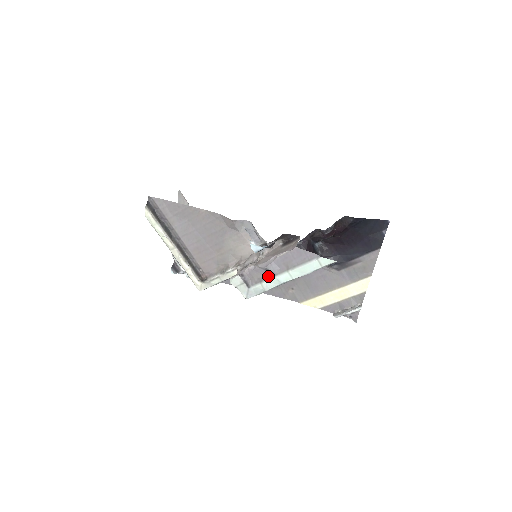
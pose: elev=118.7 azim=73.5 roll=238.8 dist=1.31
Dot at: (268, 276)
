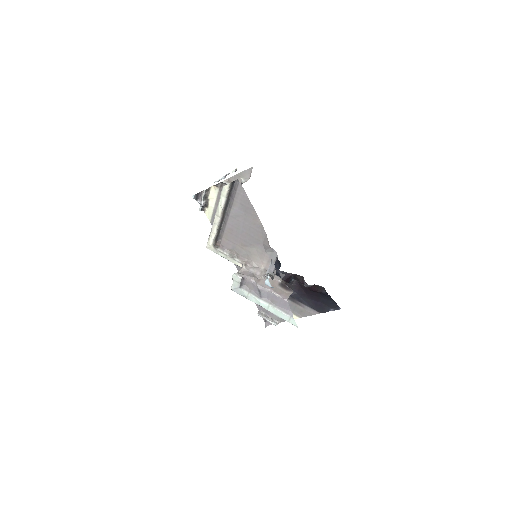
Dot at: (256, 294)
